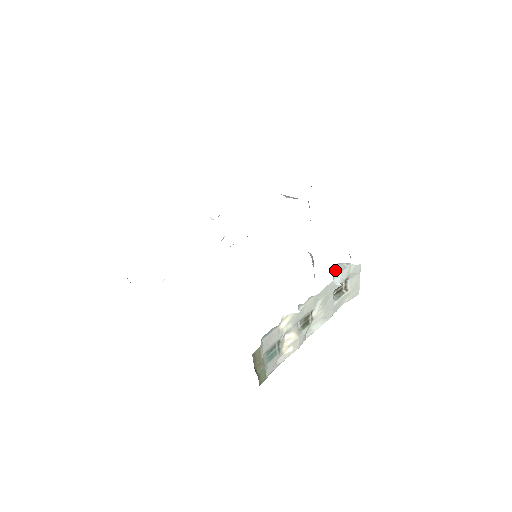
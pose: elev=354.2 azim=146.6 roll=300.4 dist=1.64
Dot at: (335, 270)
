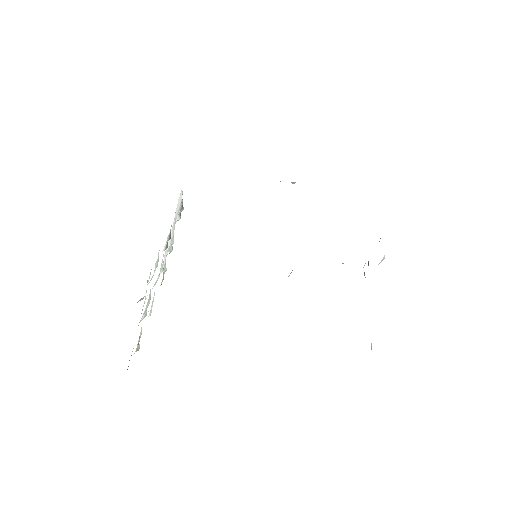
Dot at: occluded
